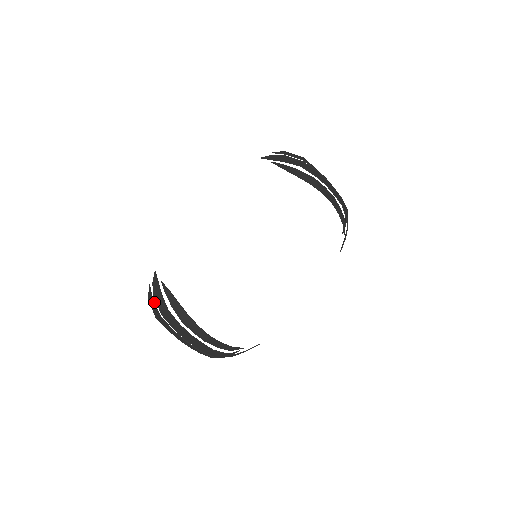
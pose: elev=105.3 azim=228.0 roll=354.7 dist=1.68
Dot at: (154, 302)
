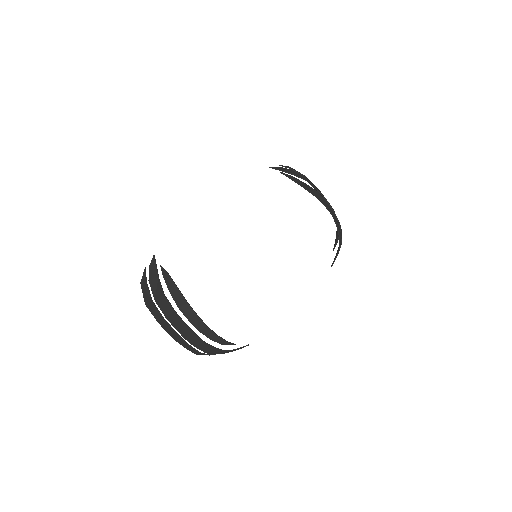
Dot at: occluded
